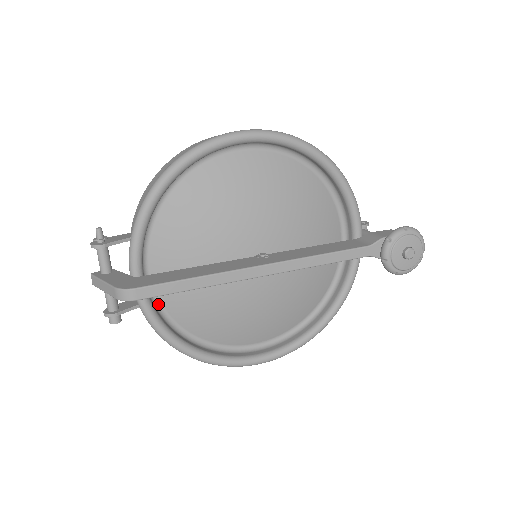
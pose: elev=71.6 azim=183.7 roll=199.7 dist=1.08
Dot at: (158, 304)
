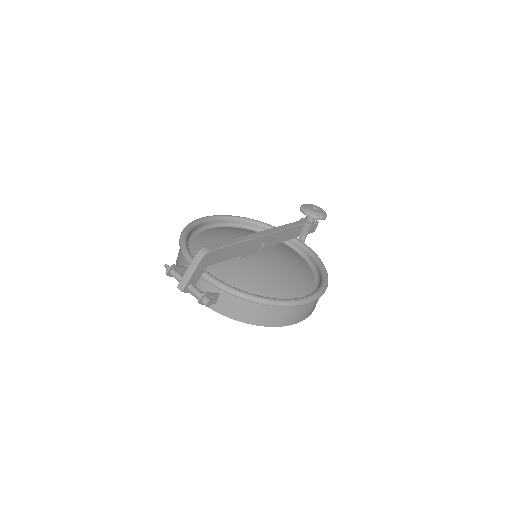
Dot at: occluded
